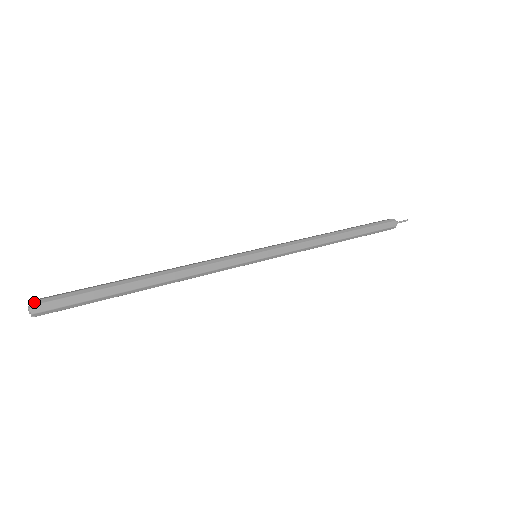
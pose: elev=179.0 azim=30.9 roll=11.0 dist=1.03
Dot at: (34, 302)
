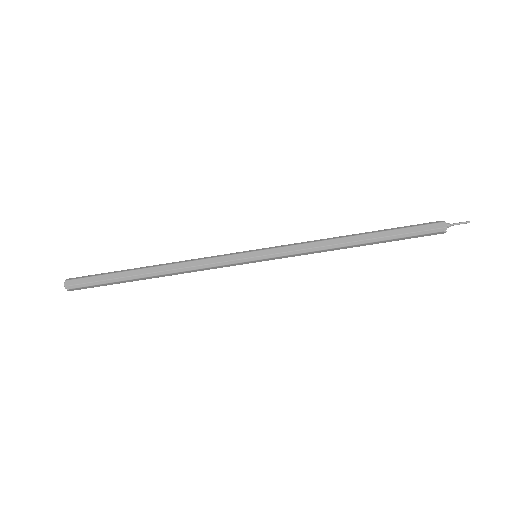
Dot at: (69, 279)
